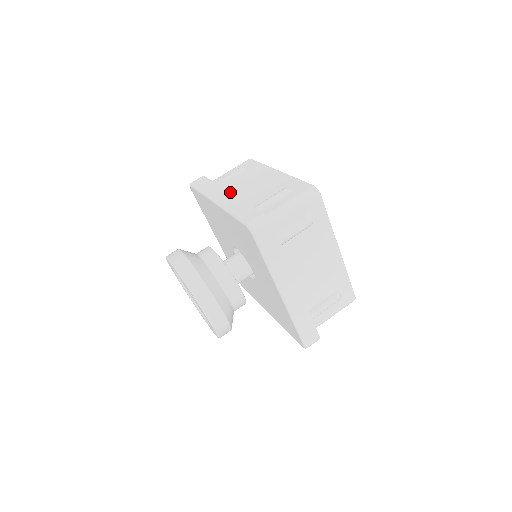
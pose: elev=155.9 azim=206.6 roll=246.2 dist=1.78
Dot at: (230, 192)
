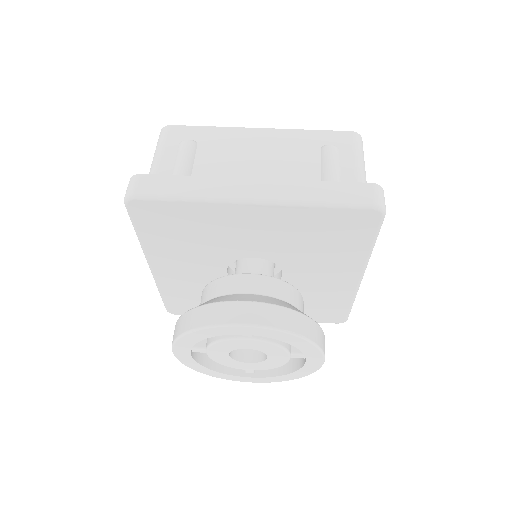
Dot at: (259, 178)
